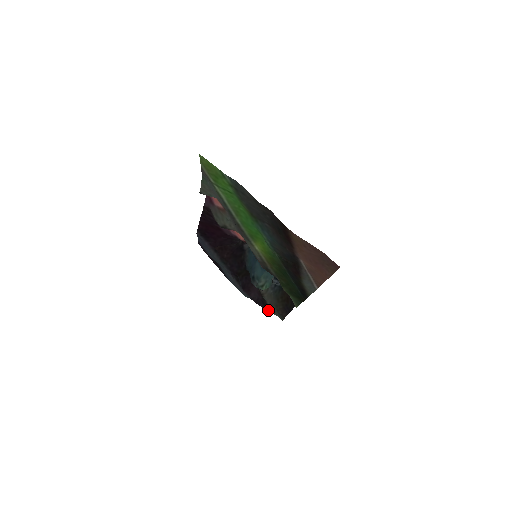
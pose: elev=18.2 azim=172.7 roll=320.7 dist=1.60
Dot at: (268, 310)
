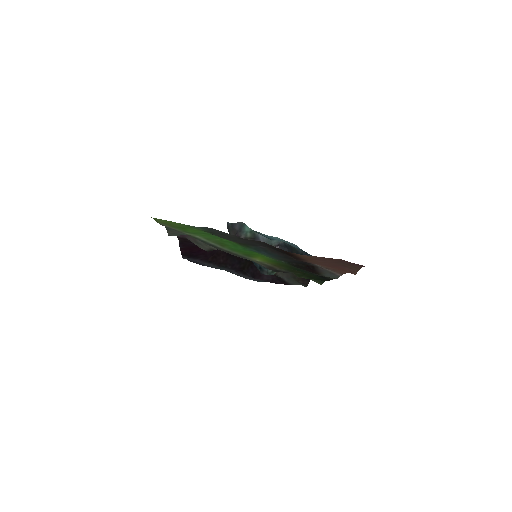
Dot at: (287, 284)
